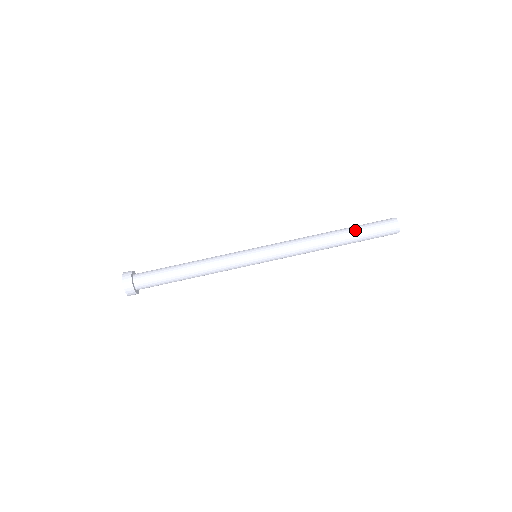
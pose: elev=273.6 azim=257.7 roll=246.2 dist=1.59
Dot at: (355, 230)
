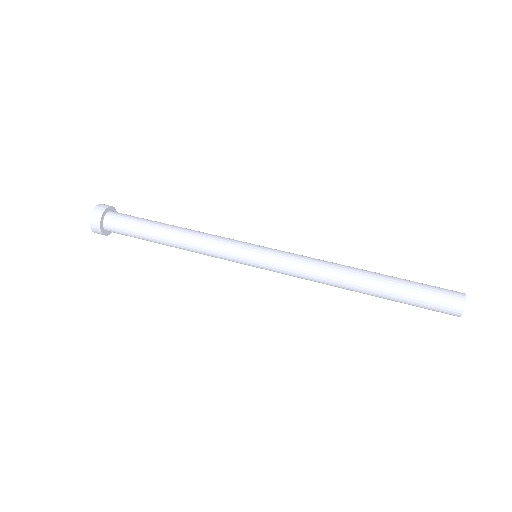
Dot at: (398, 280)
